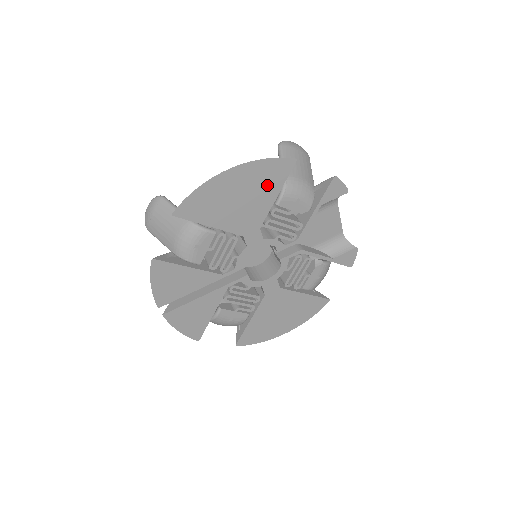
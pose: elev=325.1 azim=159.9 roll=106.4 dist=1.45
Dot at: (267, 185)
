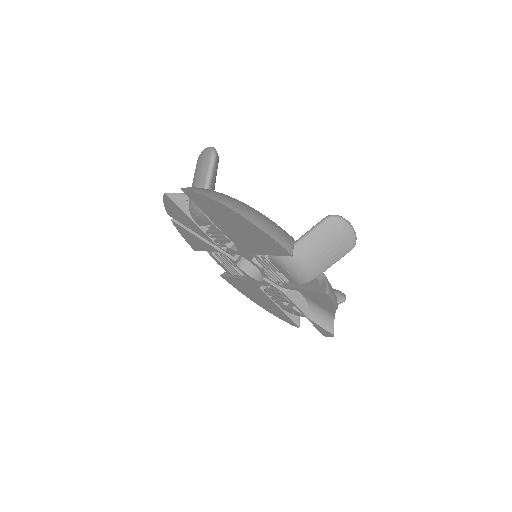
Dot at: (262, 243)
